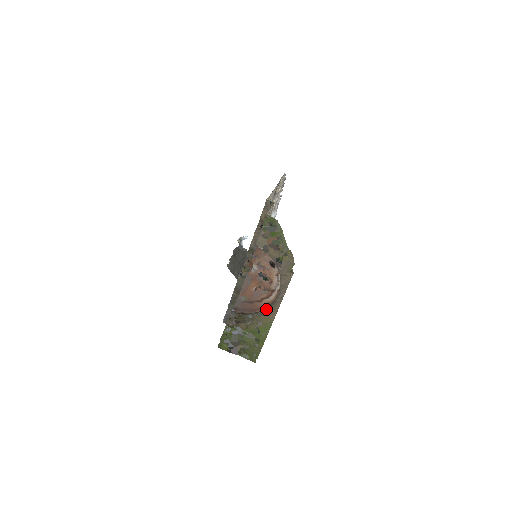
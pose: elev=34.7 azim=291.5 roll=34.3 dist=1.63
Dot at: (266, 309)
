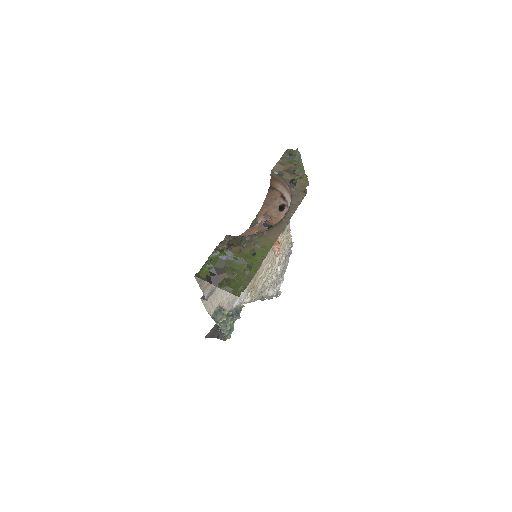
Dot at: (269, 230)
